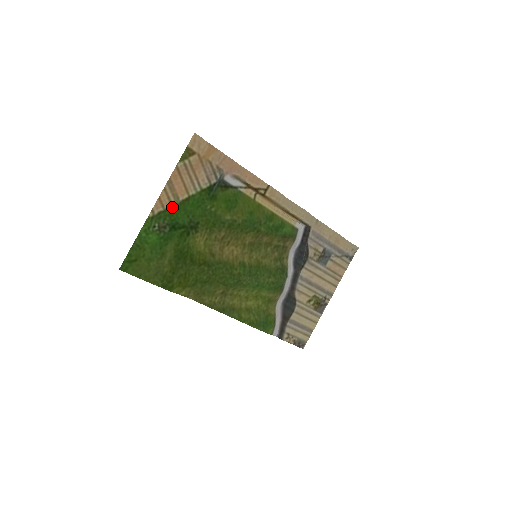
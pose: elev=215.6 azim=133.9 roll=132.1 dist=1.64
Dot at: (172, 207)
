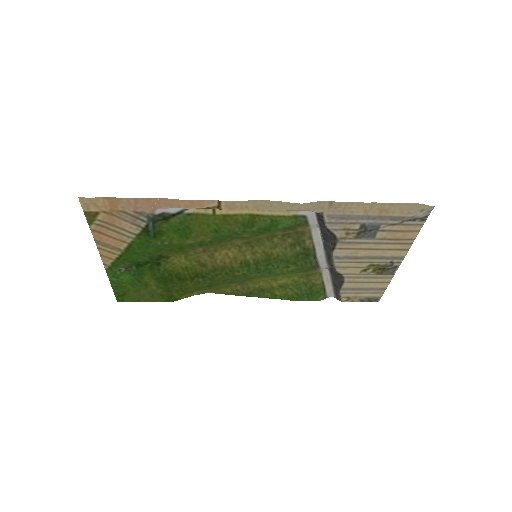
Dot at: (120, 256)
